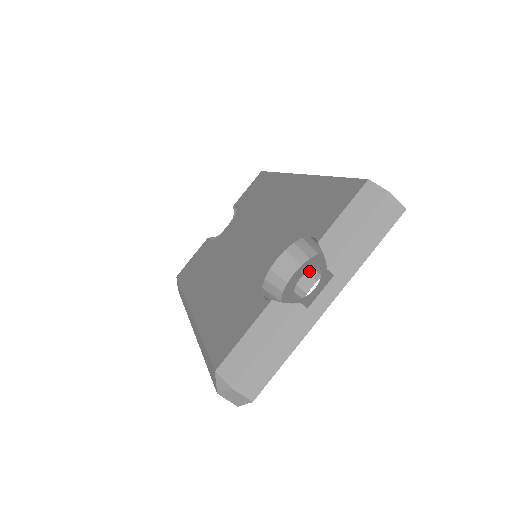
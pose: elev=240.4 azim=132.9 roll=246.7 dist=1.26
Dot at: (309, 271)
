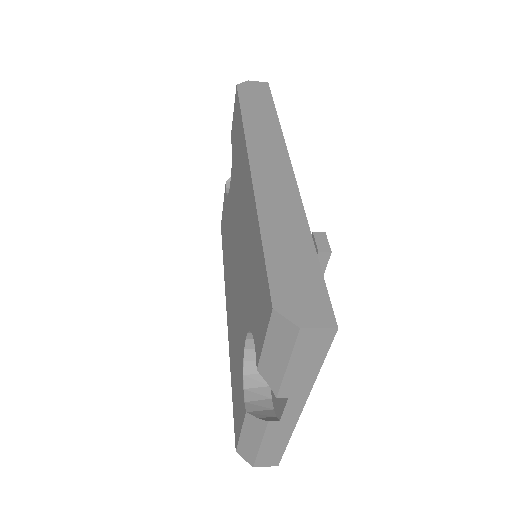
Dot at: occluded
